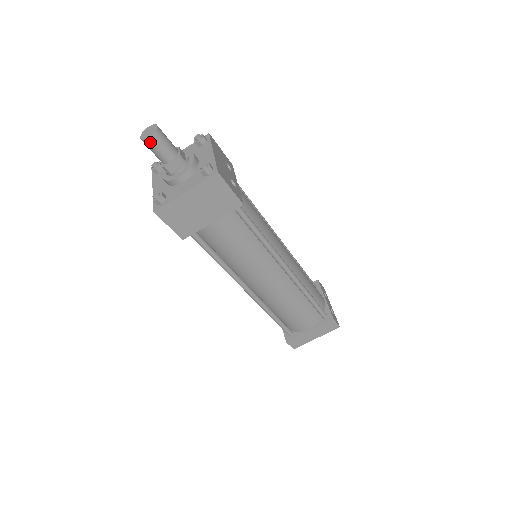
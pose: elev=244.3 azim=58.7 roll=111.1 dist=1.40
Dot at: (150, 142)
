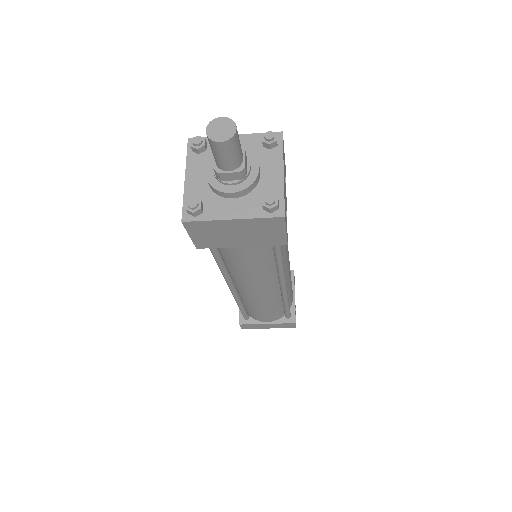
Dot at: (218, 146)
